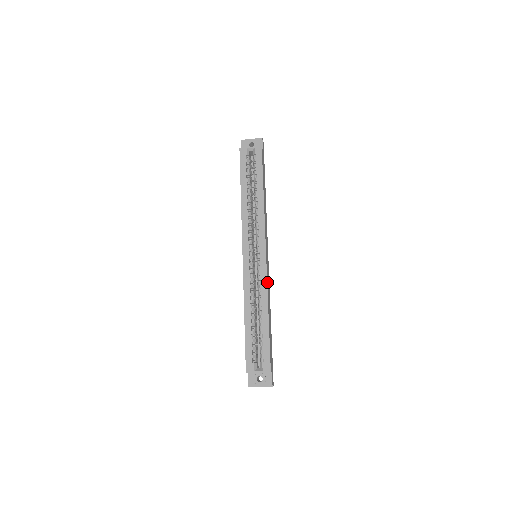
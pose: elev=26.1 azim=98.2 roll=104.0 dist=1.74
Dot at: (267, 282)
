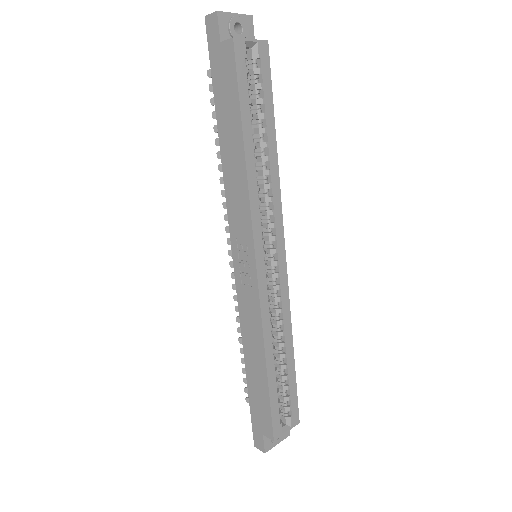
Dot at: (287, 300)
